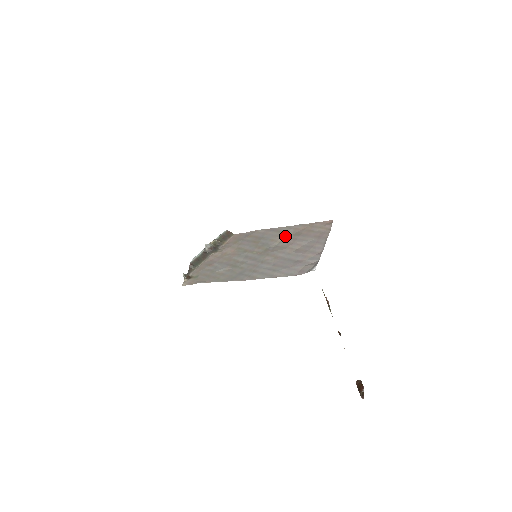
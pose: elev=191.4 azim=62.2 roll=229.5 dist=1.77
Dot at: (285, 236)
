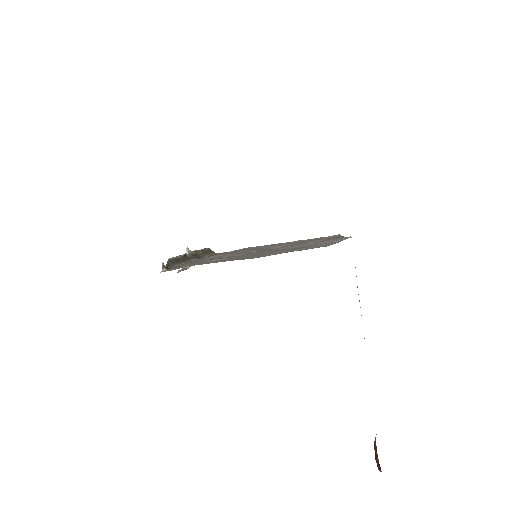
Dot at: (288, 244)
